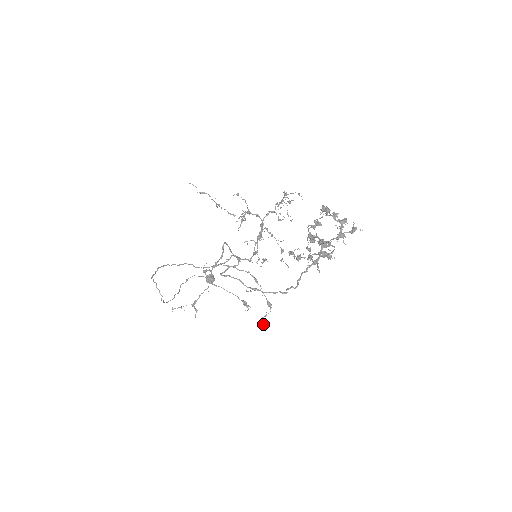
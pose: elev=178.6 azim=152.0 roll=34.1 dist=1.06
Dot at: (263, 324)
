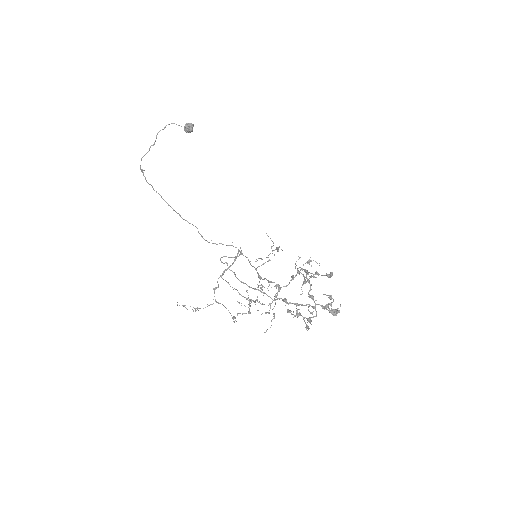
Dot at: (237, 314)
